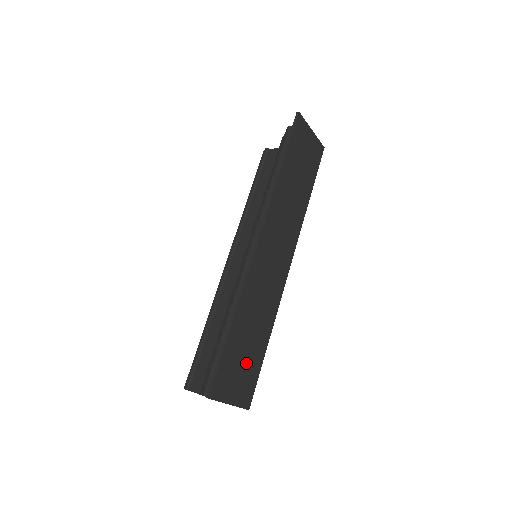
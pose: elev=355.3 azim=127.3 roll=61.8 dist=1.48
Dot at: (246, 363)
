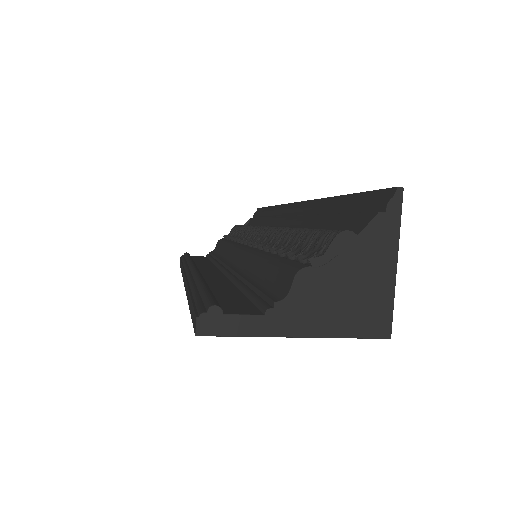
Dot at: occluded
